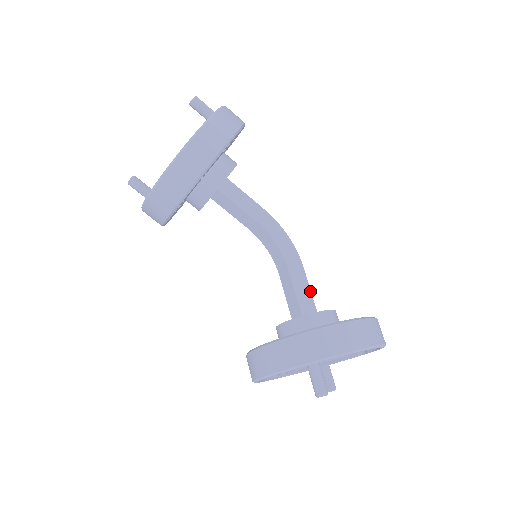
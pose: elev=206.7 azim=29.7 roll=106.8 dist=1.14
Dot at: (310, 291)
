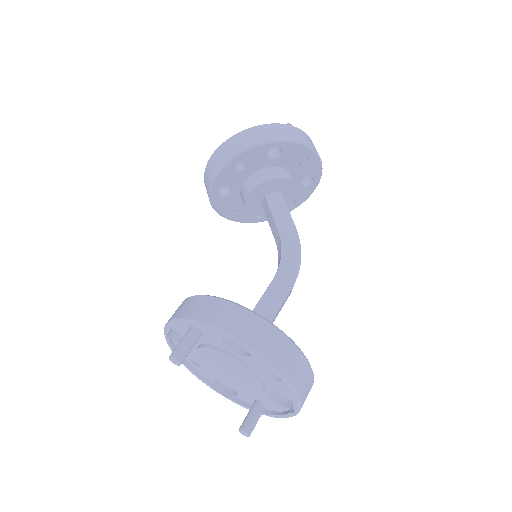
Dot at: (279, 309)
